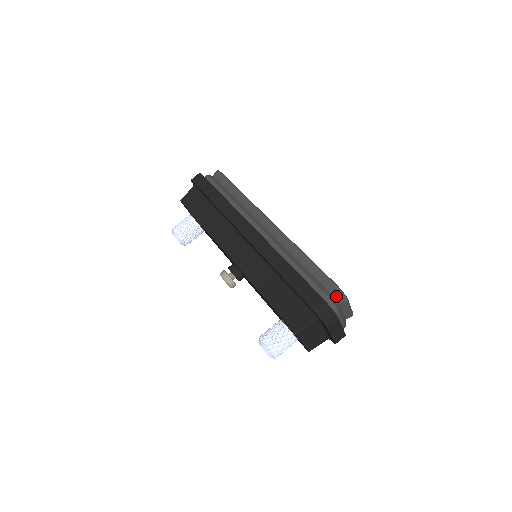
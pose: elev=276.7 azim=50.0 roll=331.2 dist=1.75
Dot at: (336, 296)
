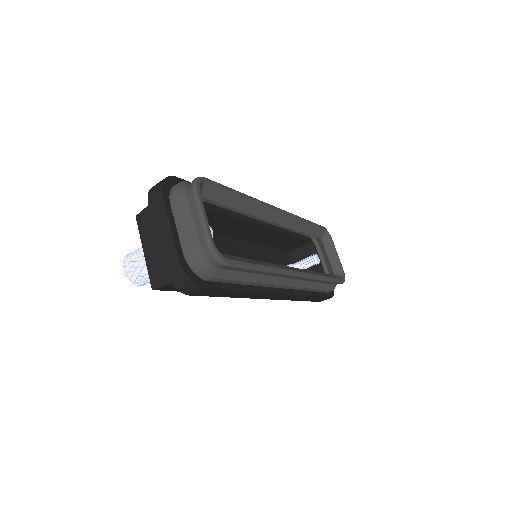
Dot at: occluded
